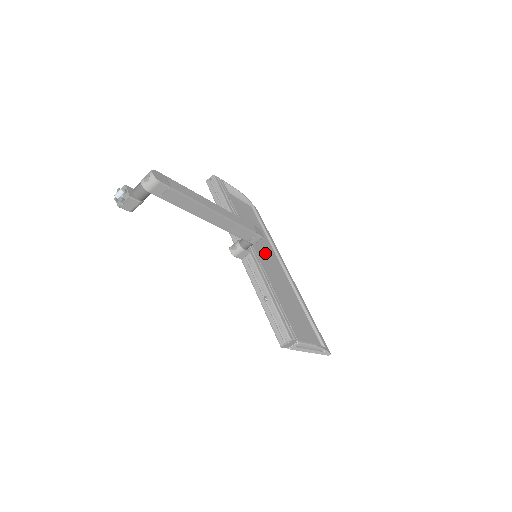
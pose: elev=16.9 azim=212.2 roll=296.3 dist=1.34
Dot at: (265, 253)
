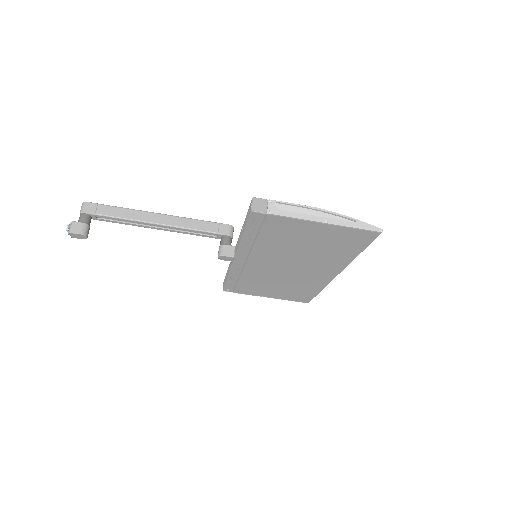
Dot at: occluded
